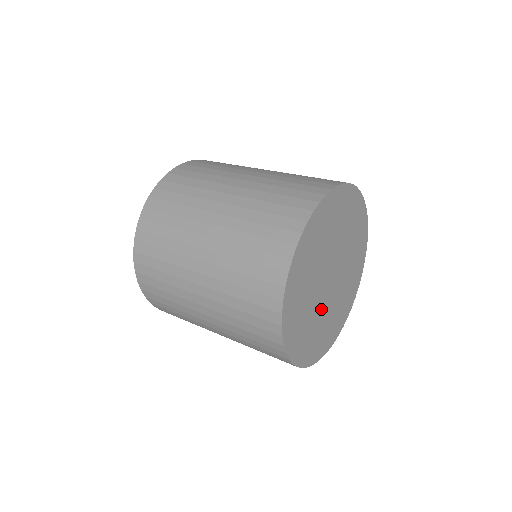
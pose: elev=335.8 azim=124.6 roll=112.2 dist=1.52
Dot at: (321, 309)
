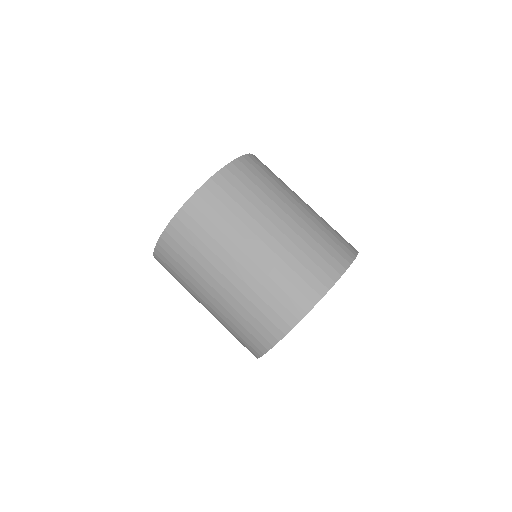
Dot at: occluded
